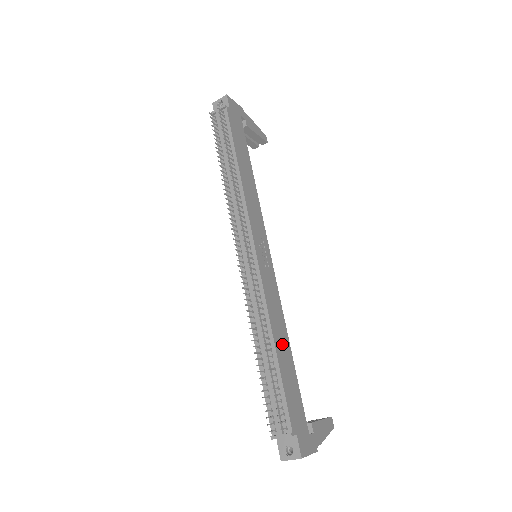
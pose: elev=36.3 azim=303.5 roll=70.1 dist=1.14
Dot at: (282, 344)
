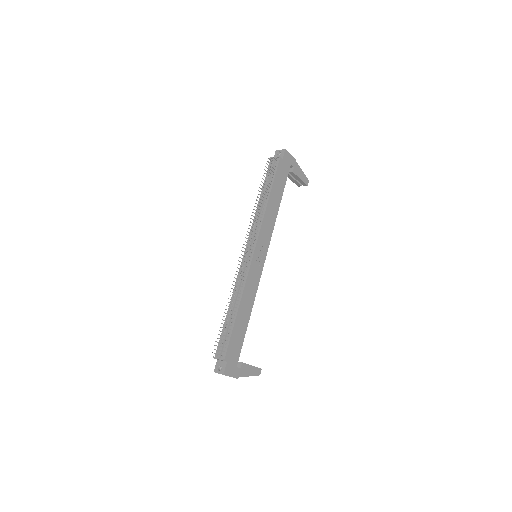
Dot at: (244, 312)
